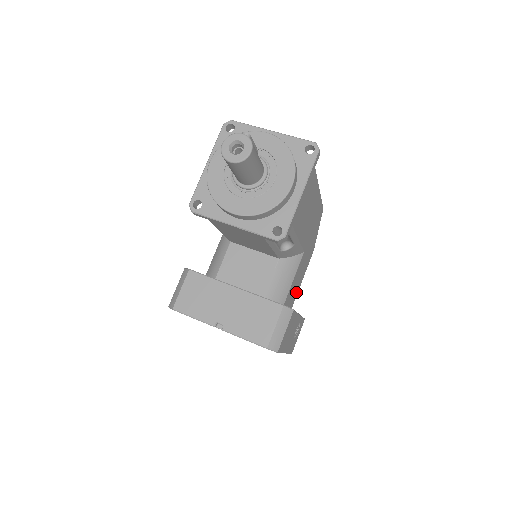
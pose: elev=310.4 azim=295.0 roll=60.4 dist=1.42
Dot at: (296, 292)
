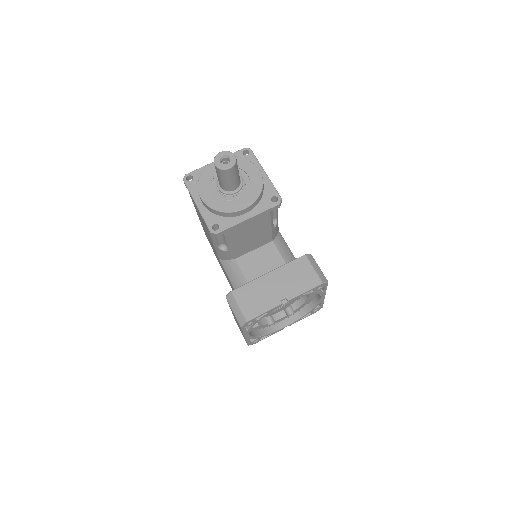
Dot at: occluded
